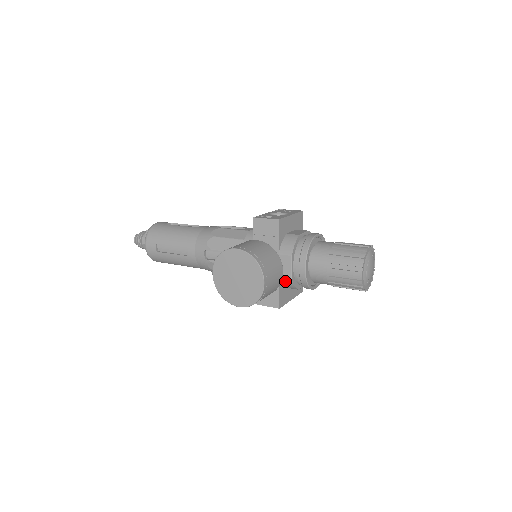
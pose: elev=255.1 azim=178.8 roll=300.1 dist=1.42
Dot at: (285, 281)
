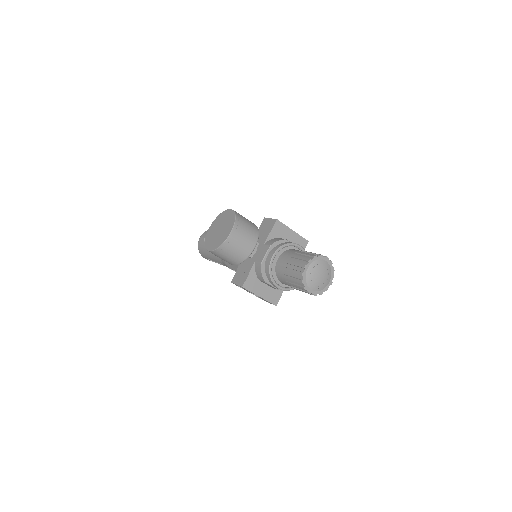
Dot at: (257, 266)
